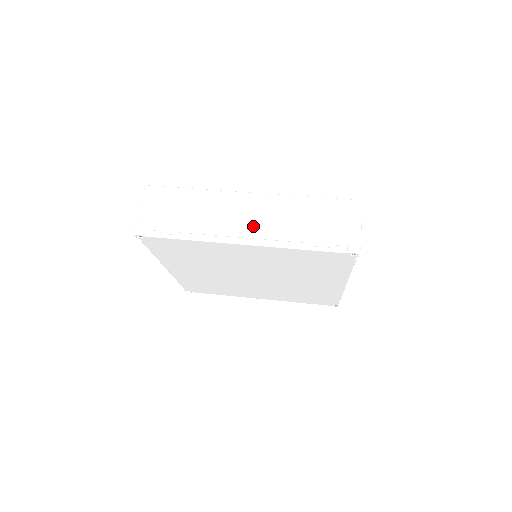
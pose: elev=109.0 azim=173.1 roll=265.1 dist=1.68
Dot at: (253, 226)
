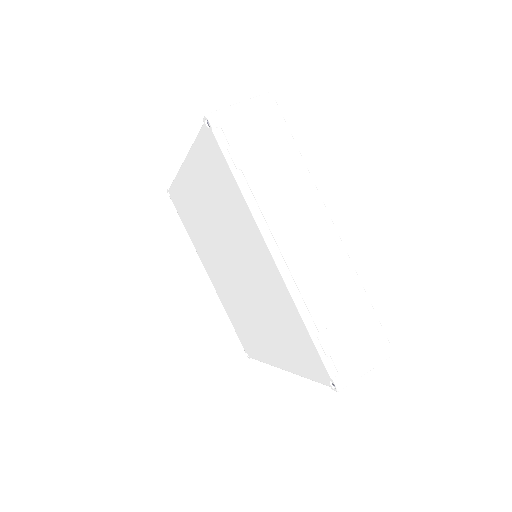
Dot at: occluded
